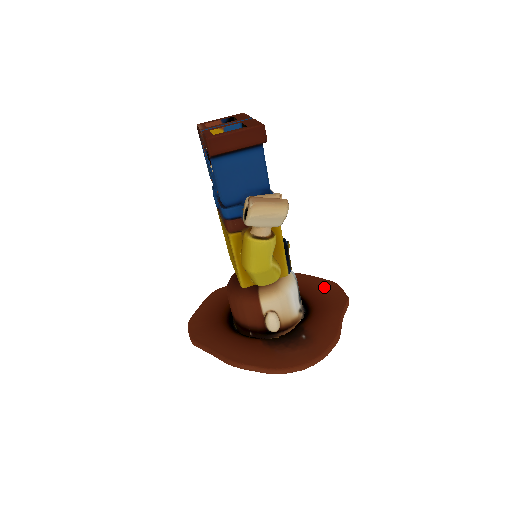
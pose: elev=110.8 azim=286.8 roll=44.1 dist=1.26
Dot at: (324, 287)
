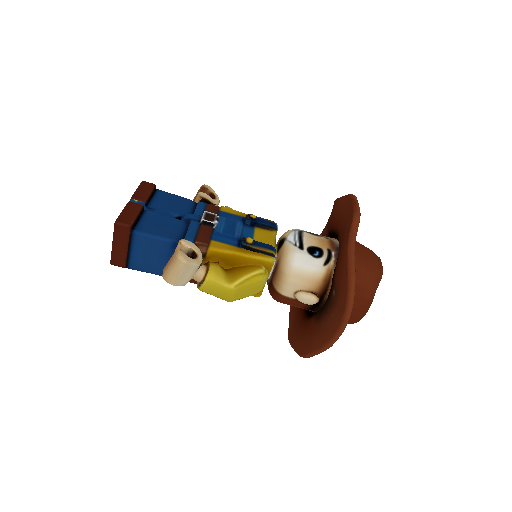
Dot at: (344, 209)
